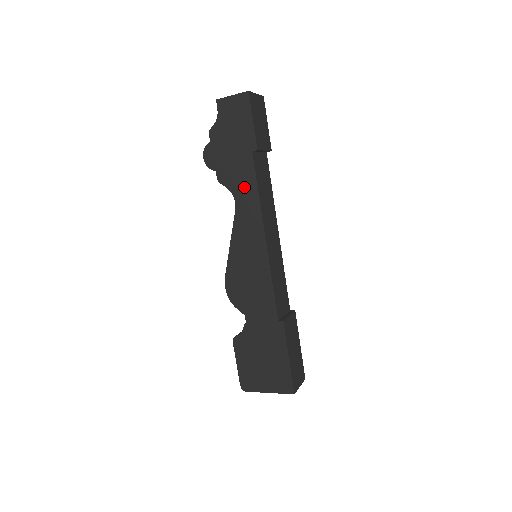
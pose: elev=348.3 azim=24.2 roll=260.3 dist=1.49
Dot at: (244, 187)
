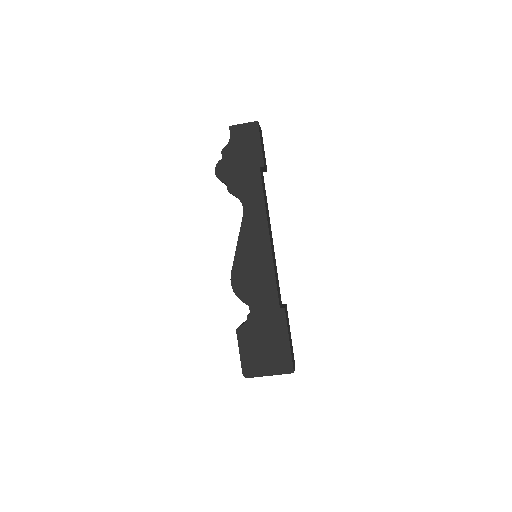
Dot at: (252, 196)
